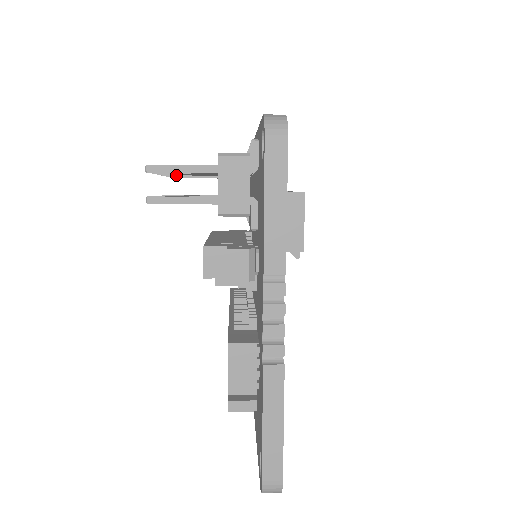
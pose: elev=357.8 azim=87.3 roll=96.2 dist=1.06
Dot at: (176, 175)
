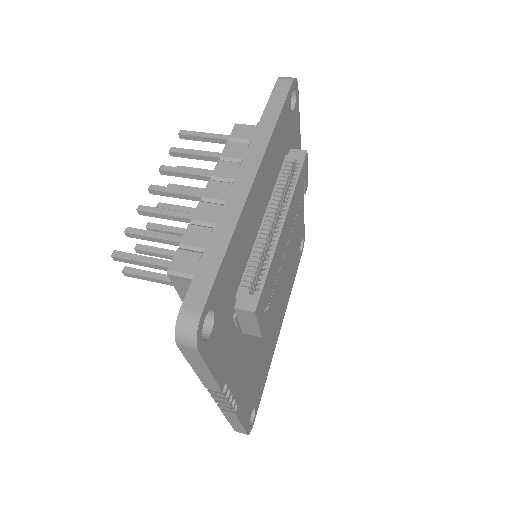
Dot at: (163, 195)
